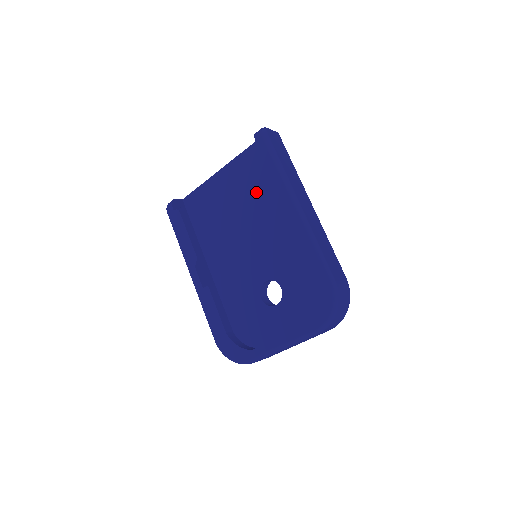
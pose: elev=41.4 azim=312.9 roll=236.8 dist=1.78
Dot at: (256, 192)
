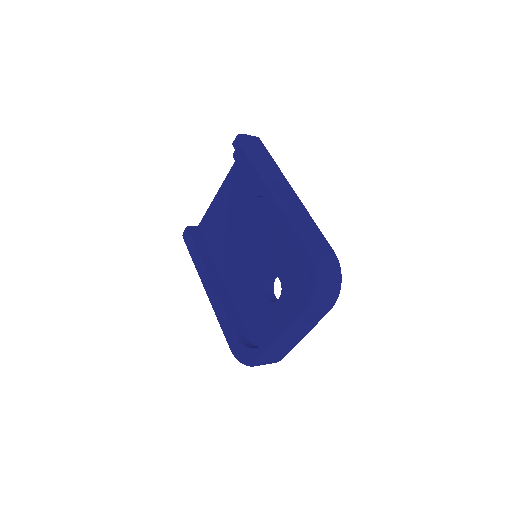
Dot at: (247, 196)
